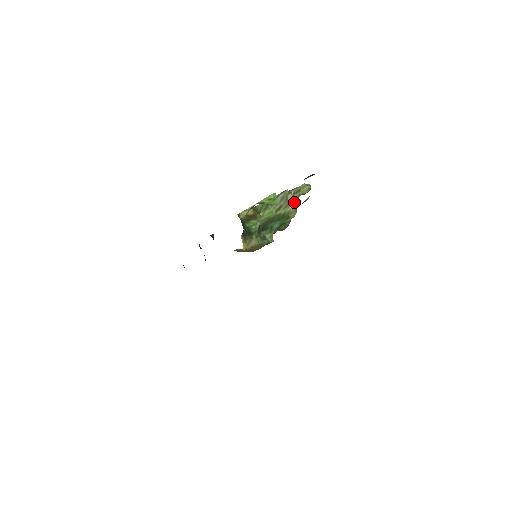
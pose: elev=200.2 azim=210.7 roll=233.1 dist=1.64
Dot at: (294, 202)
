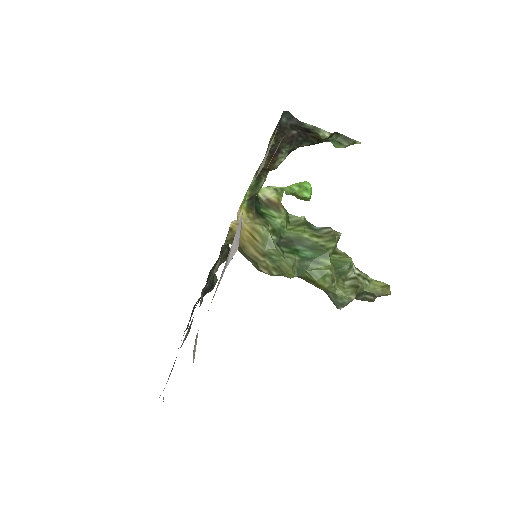
Dot at: (354, 281)
